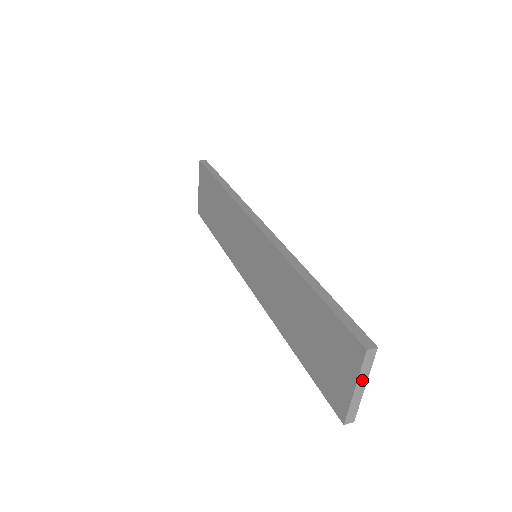
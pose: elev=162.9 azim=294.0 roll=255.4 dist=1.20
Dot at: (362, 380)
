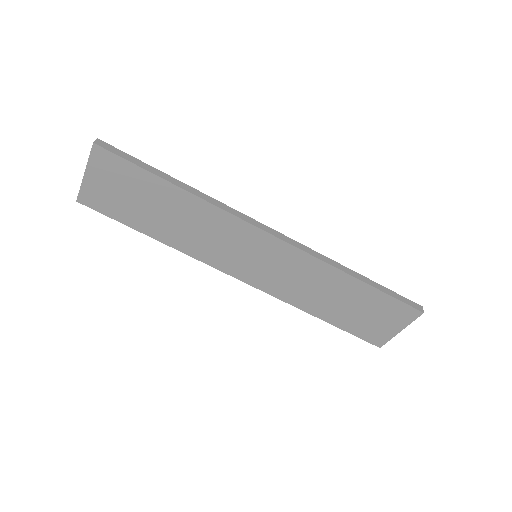
Dot at: (405, 324)
